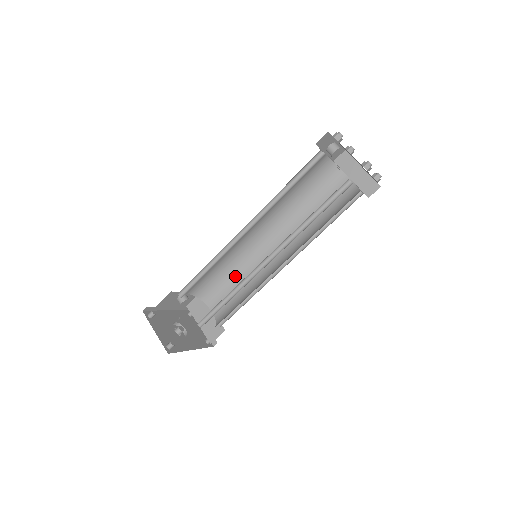
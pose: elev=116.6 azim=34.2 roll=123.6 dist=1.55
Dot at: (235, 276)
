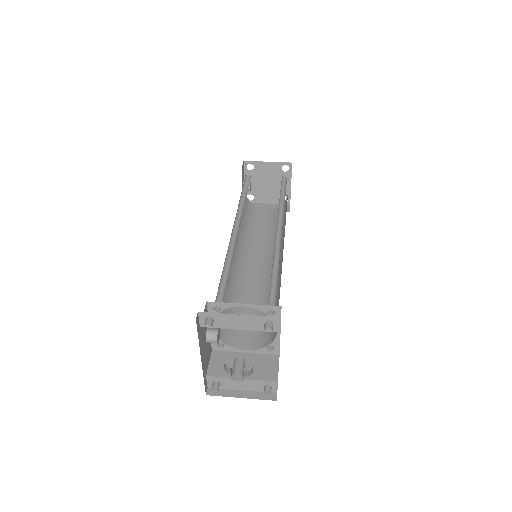
Dot at: occluded
